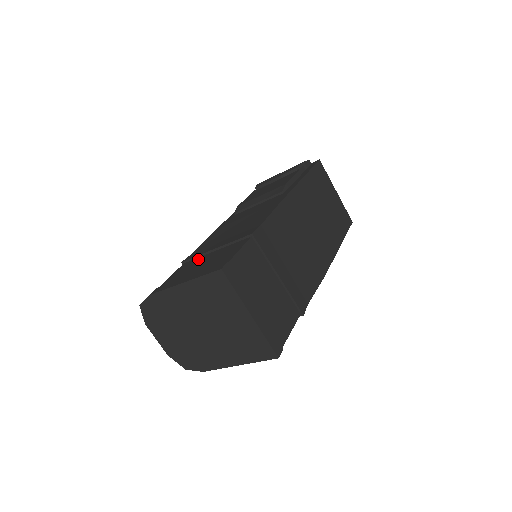
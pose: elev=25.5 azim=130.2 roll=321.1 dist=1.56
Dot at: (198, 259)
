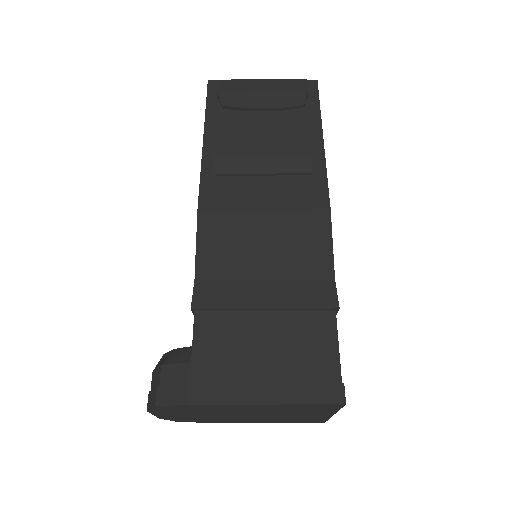
Dot at: (235, 319)
